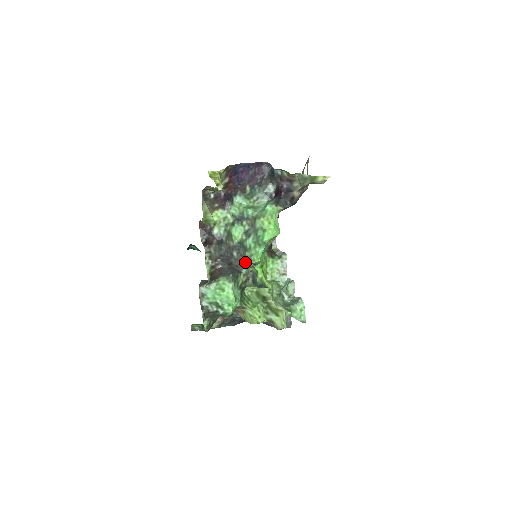
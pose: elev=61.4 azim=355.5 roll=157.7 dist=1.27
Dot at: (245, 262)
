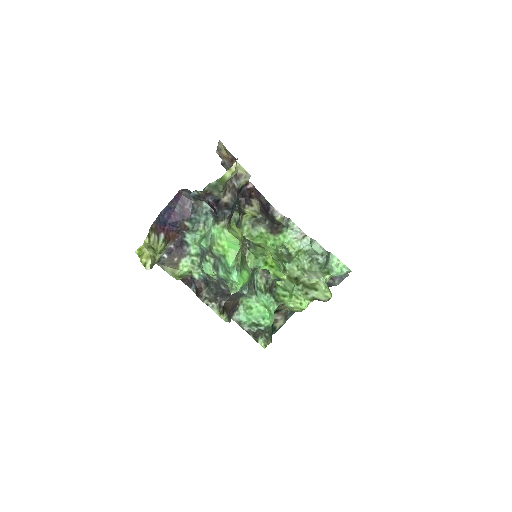
Dot at: occluded
